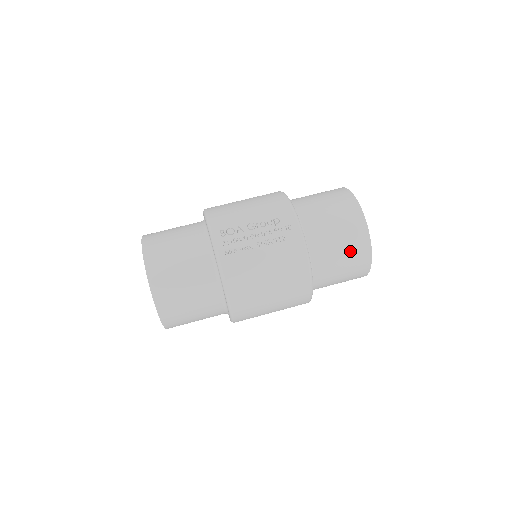
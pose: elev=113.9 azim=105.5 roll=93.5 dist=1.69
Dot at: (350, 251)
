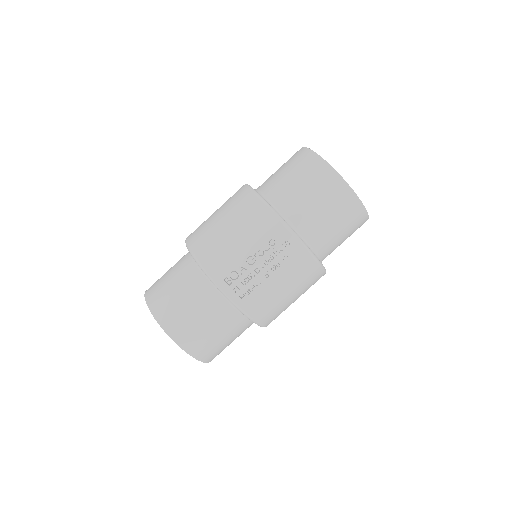
Dot at: (348, 225)
